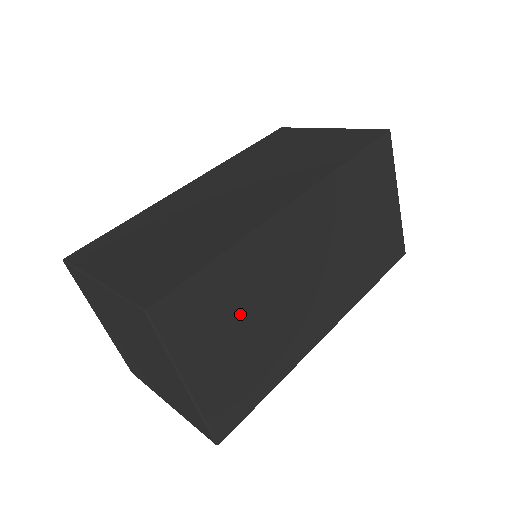
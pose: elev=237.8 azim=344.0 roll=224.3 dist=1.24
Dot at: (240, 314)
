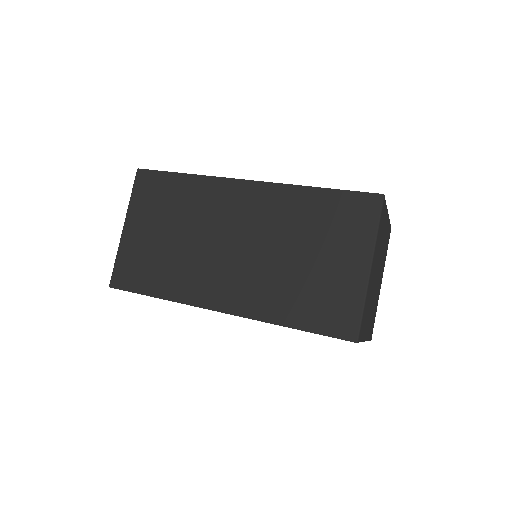
Dot at: occluded
